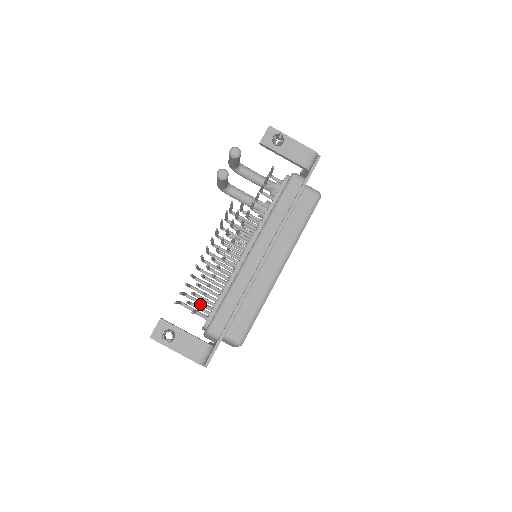
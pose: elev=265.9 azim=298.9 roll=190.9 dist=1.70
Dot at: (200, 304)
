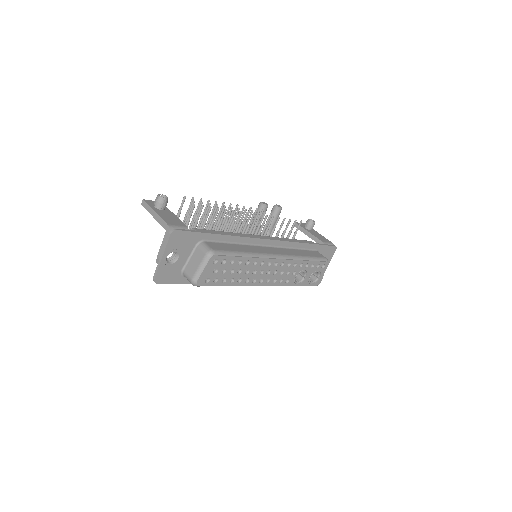
Dot at: occluded
